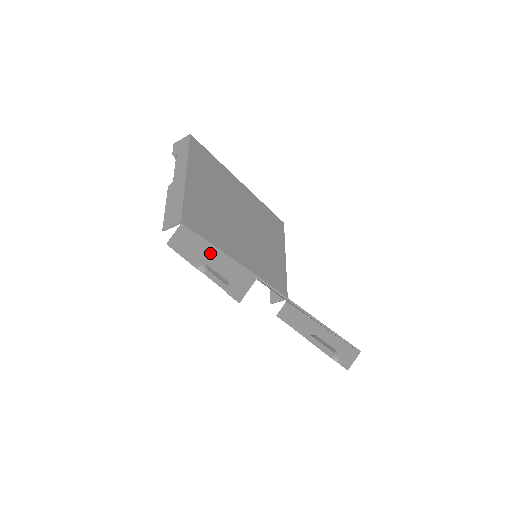
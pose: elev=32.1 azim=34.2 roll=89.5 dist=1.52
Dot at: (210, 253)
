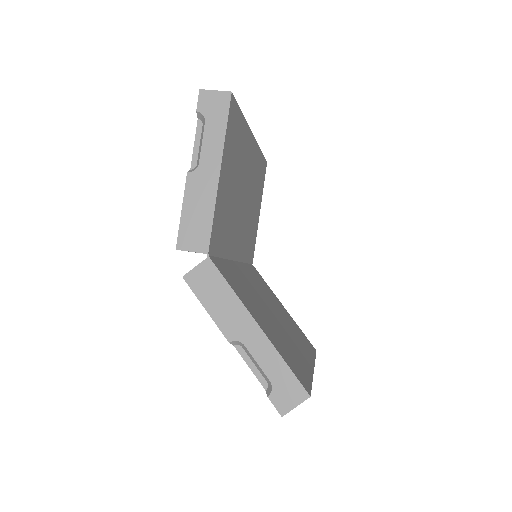
Dot at: (251, 331)
